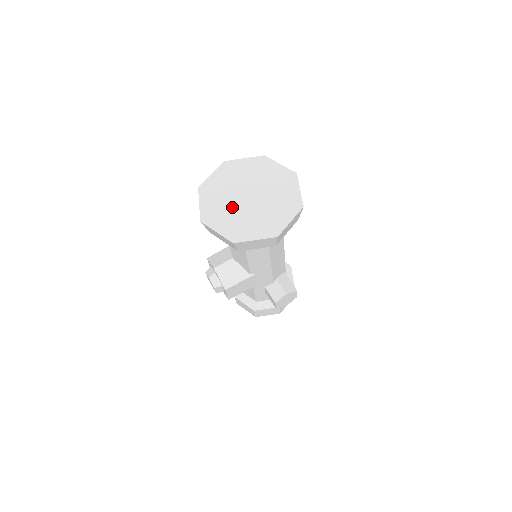
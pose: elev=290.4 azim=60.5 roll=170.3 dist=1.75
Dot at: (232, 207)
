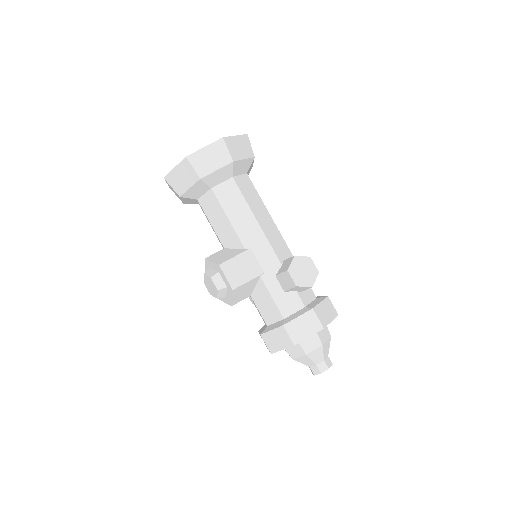
Dot at: occluded
